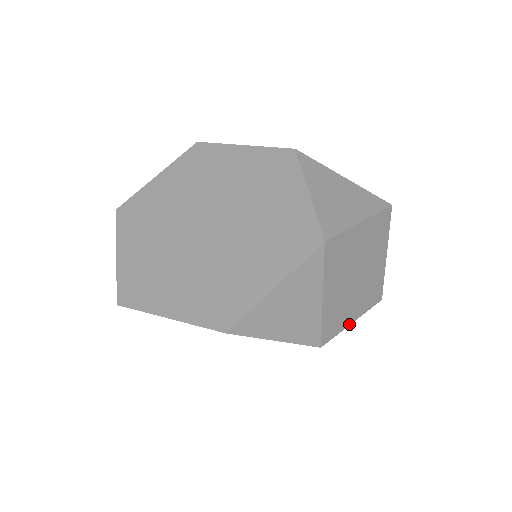
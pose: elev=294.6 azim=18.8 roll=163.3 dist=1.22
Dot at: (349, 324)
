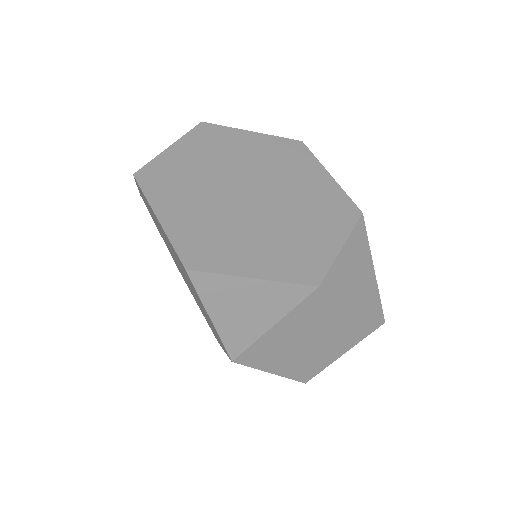
Dot at: (267, 371)
